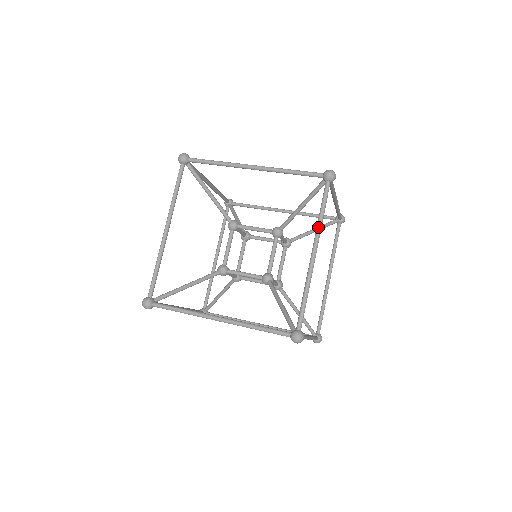
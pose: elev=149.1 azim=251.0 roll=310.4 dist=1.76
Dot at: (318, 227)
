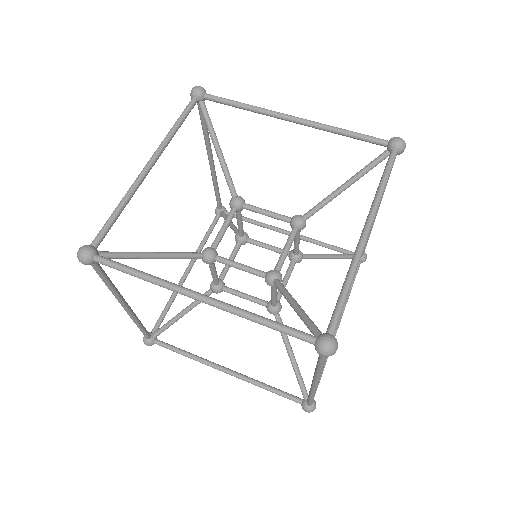
Dot at: (376, 199)
